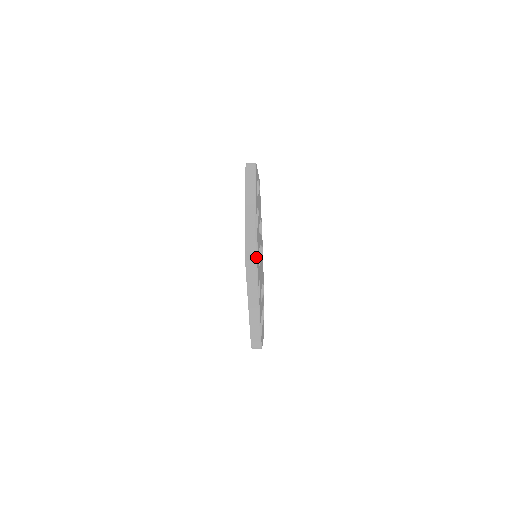
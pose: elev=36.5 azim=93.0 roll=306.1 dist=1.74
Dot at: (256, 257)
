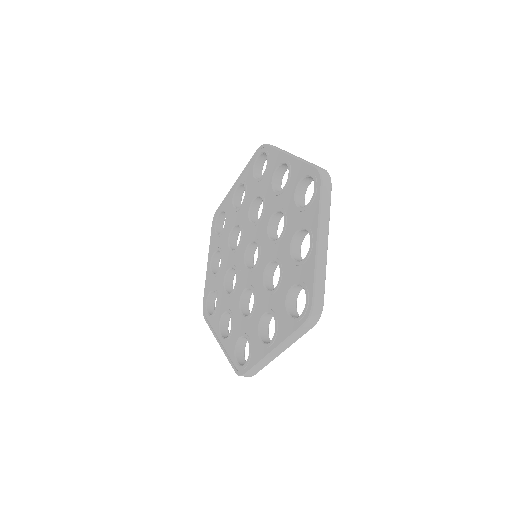
Dot at: (330, 178)
